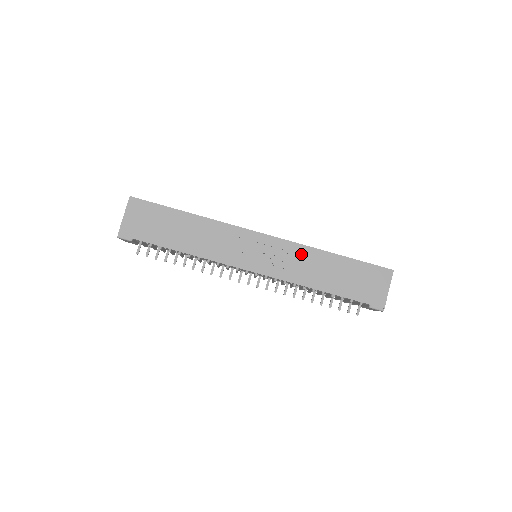
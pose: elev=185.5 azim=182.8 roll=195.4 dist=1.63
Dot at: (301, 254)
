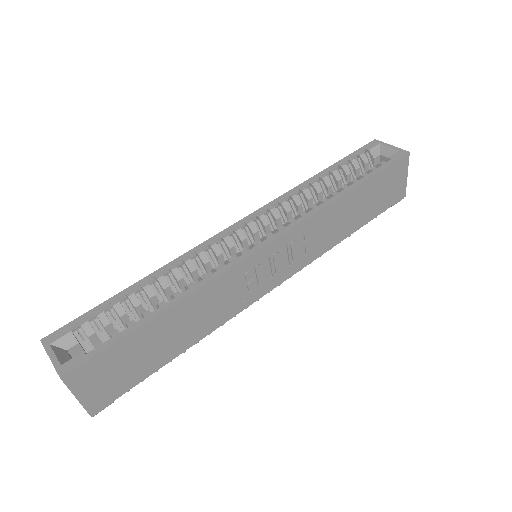
Dot at: (318, 223)
